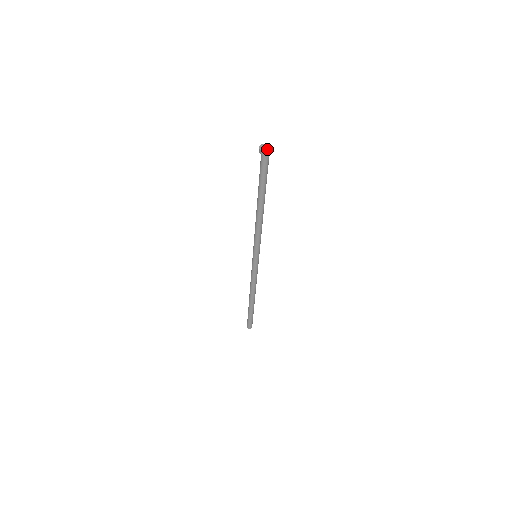
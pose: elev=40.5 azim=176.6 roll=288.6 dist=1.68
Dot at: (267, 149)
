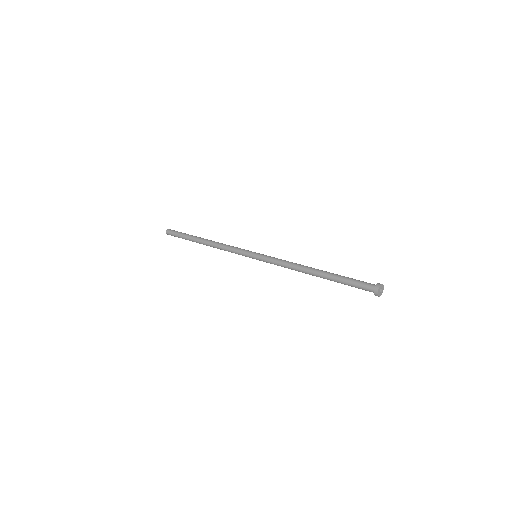
Dot at: (382, 292)
